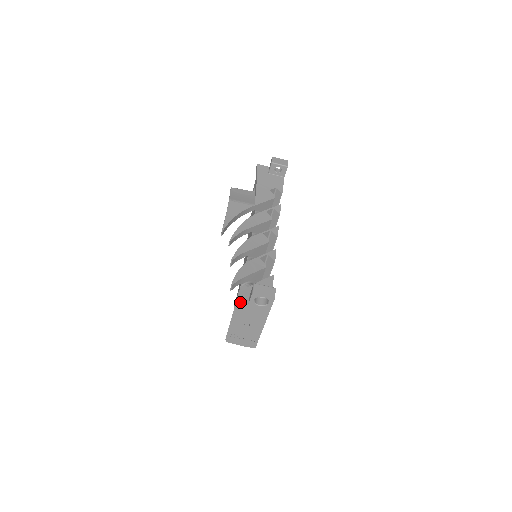
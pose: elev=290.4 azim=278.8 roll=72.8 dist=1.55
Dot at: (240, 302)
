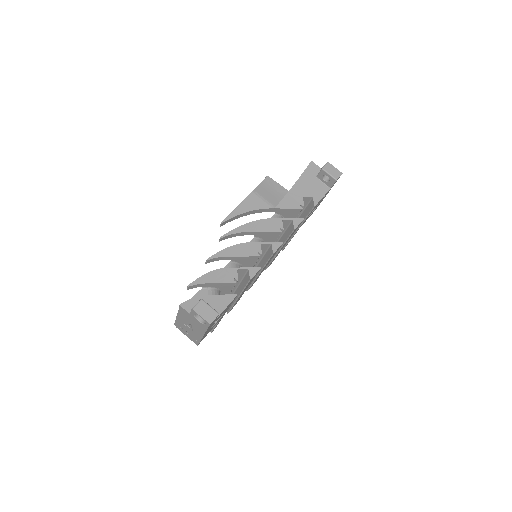
Dot at: (183, 308)
